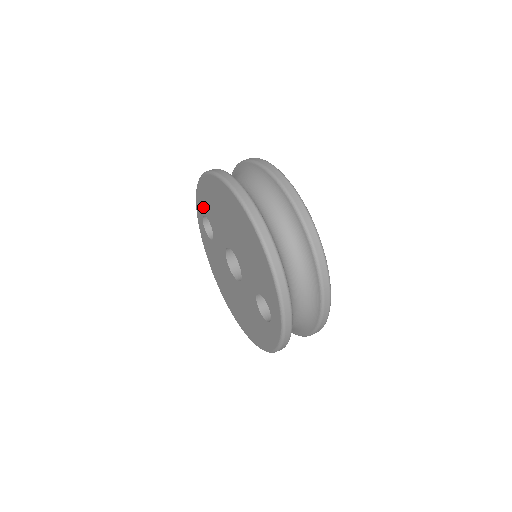
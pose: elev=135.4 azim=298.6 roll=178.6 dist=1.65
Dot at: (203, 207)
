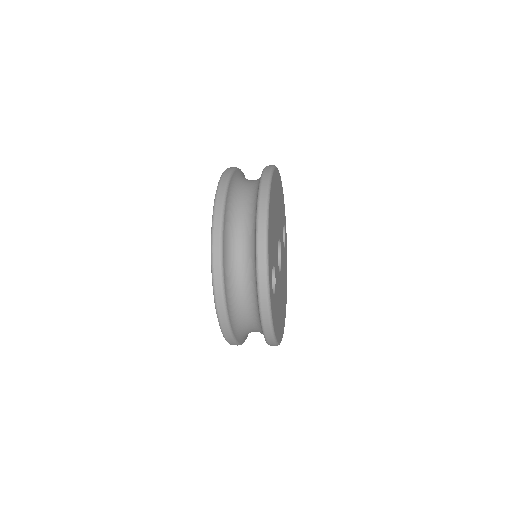
Dot at: occluded
